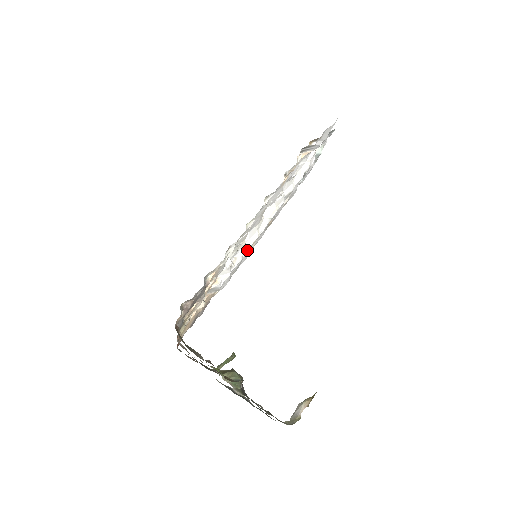
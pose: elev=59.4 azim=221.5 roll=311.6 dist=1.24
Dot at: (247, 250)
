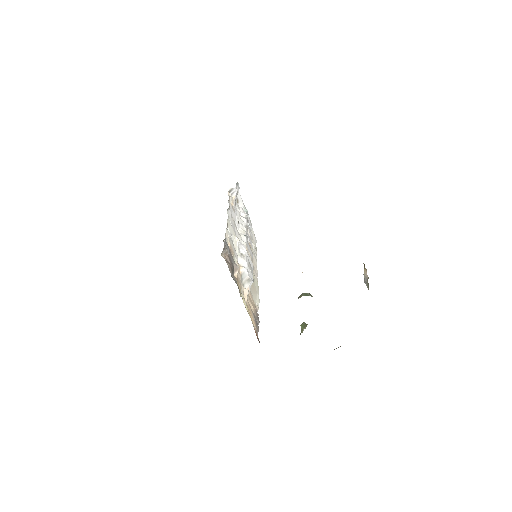
Dot at: (246, 251)
